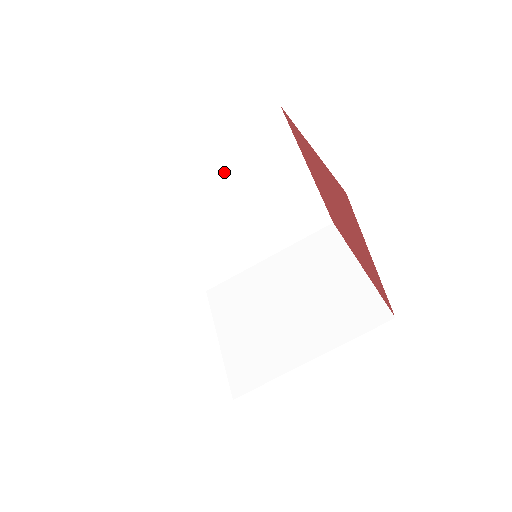
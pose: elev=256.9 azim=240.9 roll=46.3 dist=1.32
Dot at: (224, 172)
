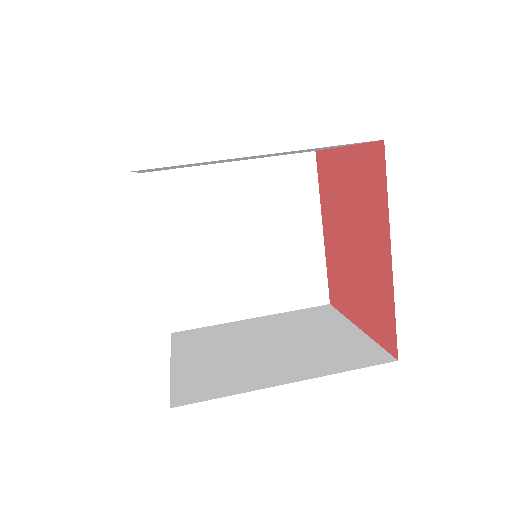
Dot at: (245, 193)
